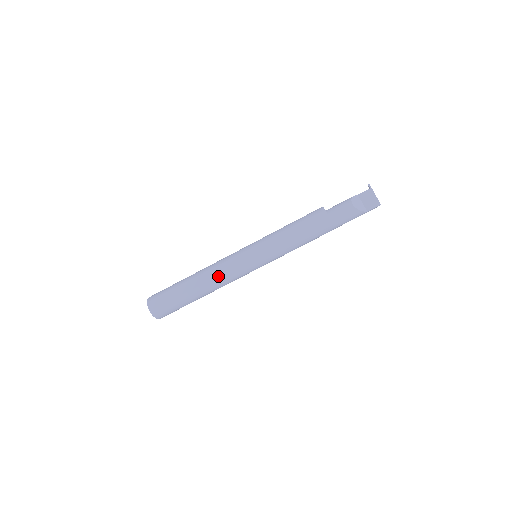
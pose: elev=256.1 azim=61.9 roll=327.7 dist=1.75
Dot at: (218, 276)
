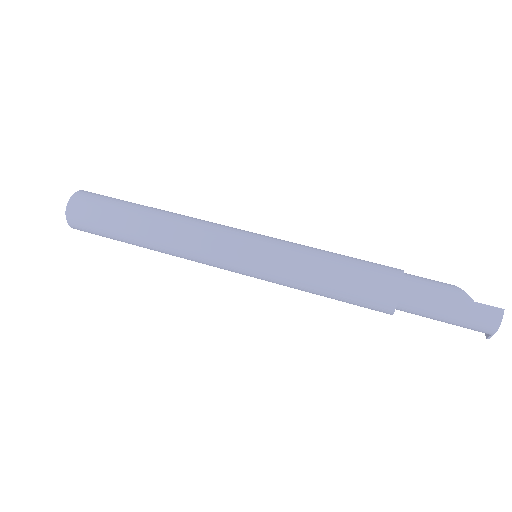
Dot at: (197, 219)
